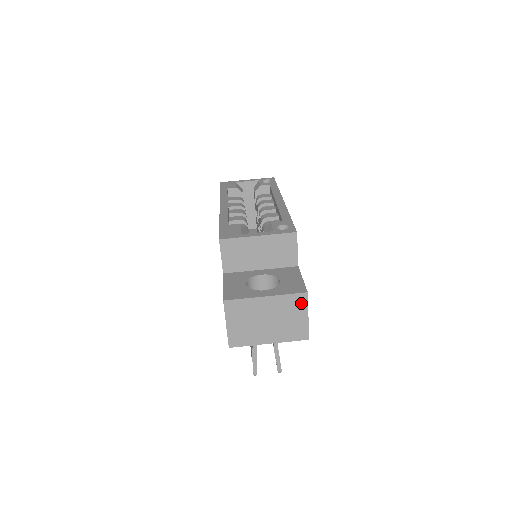
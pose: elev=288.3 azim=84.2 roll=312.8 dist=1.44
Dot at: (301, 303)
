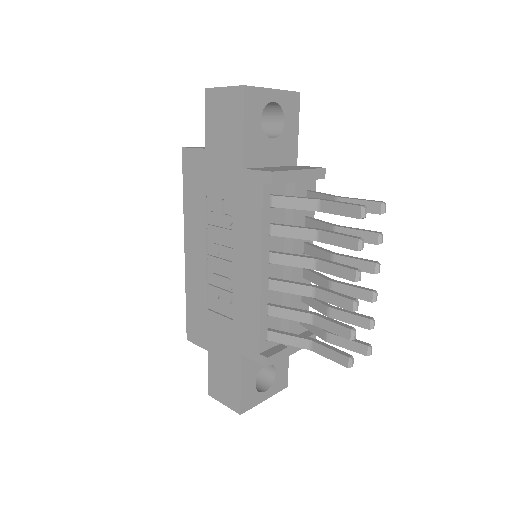
Dot at: occluded
